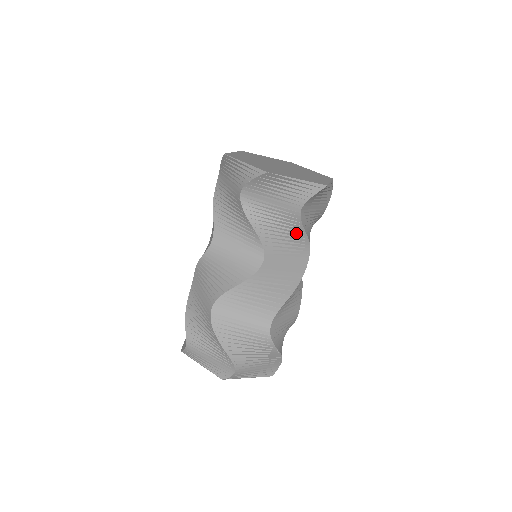
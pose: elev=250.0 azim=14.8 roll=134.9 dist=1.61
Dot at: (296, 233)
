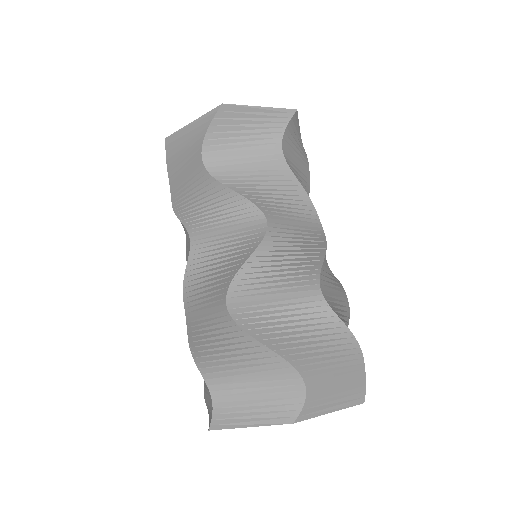
Dot at: (290, 190)
